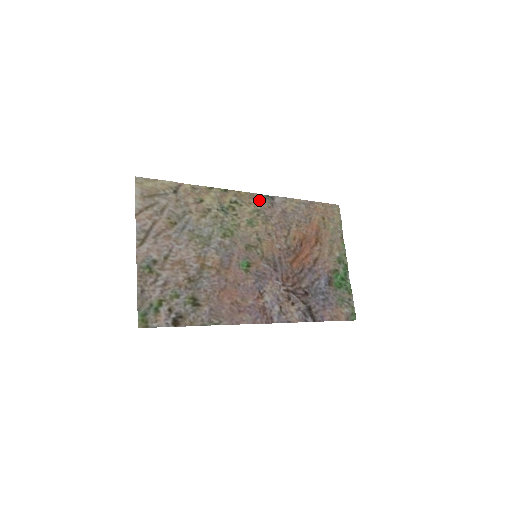
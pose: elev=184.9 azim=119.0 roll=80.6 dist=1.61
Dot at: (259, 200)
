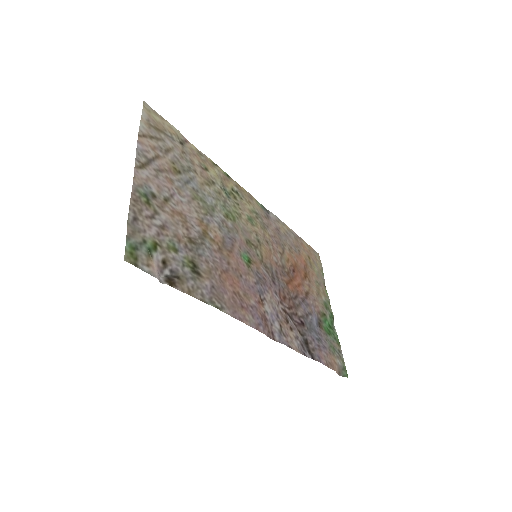
Dot at: (257, 205)
